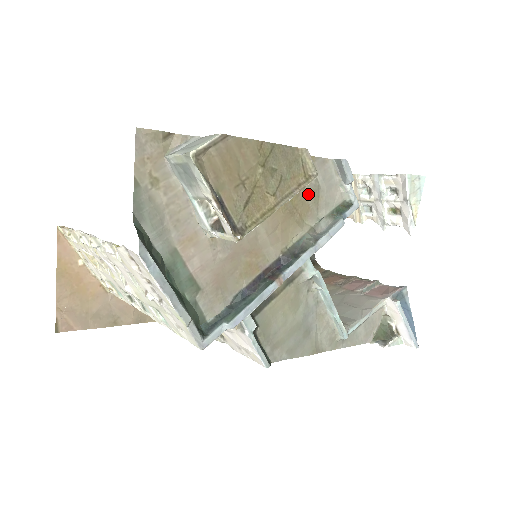
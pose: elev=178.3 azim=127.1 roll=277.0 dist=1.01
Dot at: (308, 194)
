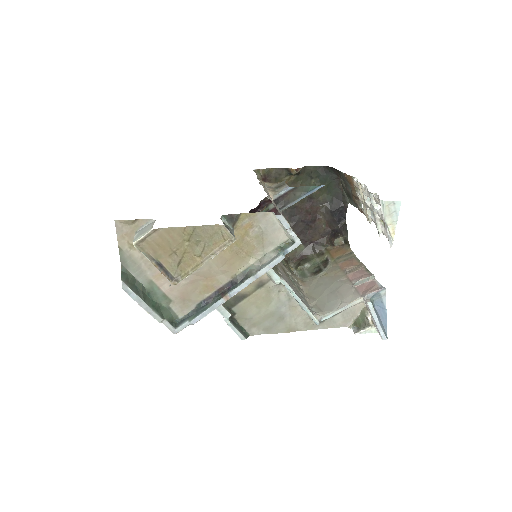
Dot at: (253, 238)
